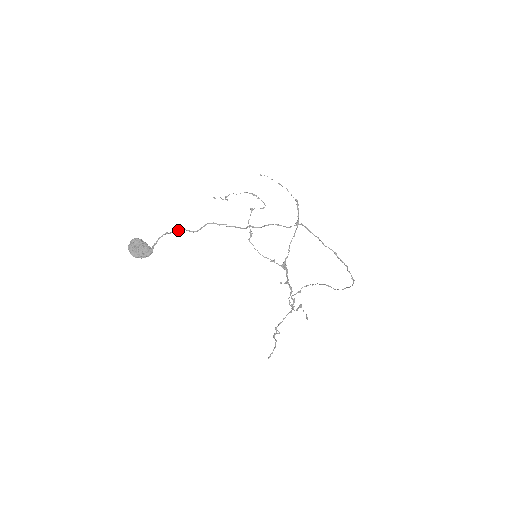
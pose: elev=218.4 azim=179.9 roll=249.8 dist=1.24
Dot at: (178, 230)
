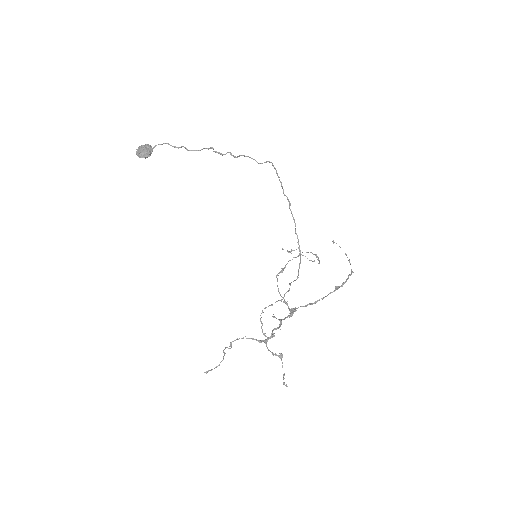
Dot at: (180, 147)
